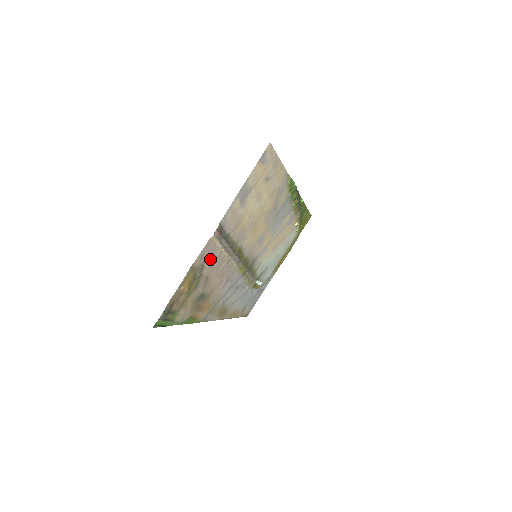
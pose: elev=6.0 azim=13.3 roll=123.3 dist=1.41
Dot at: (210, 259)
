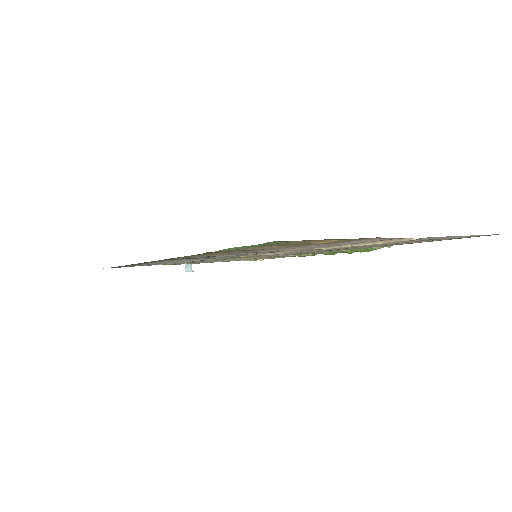
Dot at: (350, 242)
